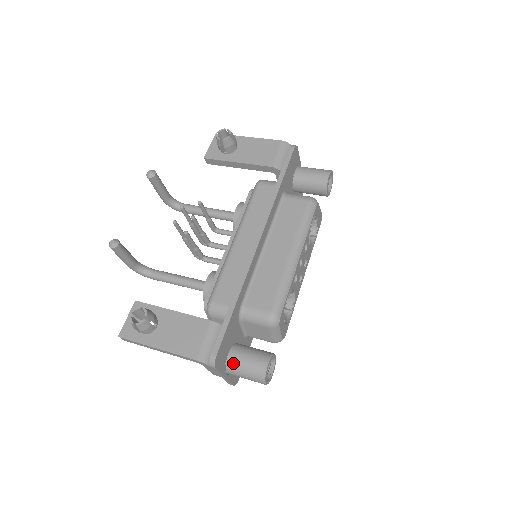
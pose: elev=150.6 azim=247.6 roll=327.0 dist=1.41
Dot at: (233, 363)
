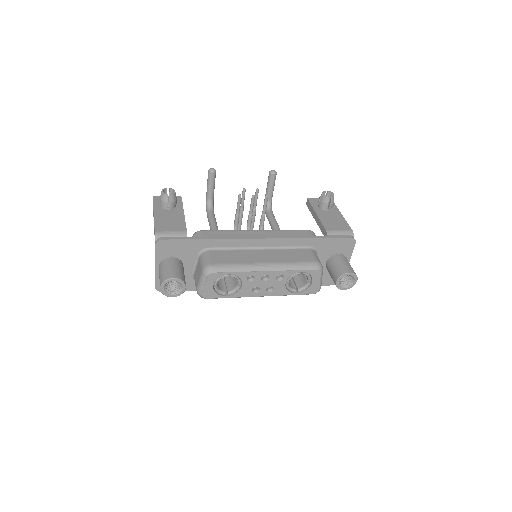
Dot at: (166, 262)
